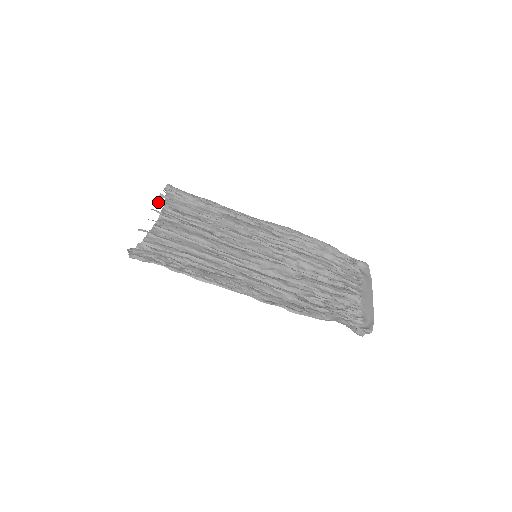
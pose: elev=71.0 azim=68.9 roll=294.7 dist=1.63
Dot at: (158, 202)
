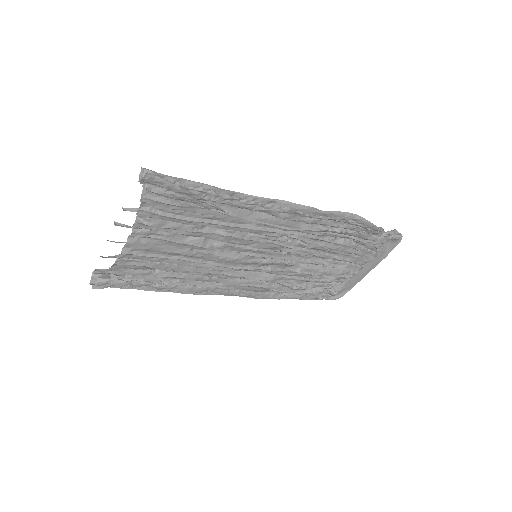
Dot at: (128, 209)
